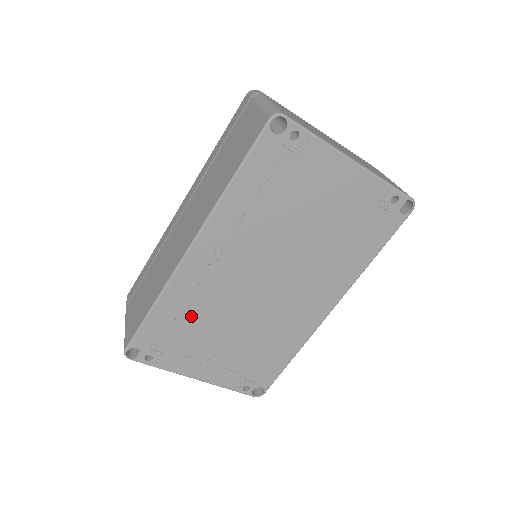
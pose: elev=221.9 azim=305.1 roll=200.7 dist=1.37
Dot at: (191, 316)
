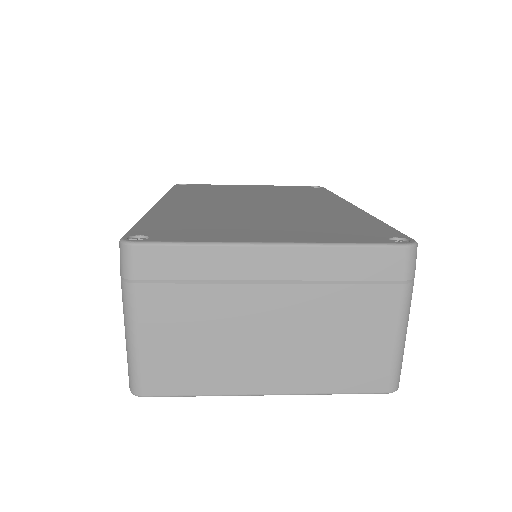
Dot at: occluded
